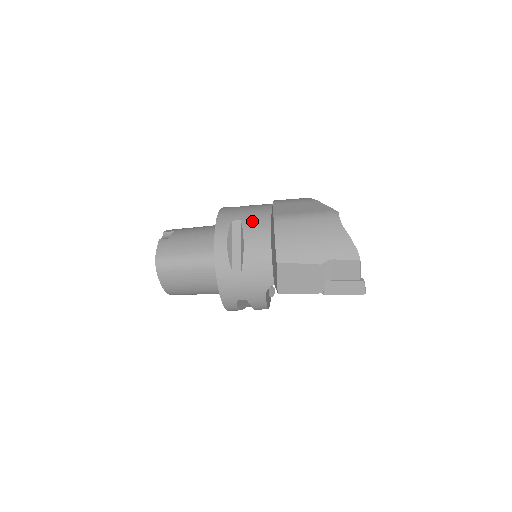
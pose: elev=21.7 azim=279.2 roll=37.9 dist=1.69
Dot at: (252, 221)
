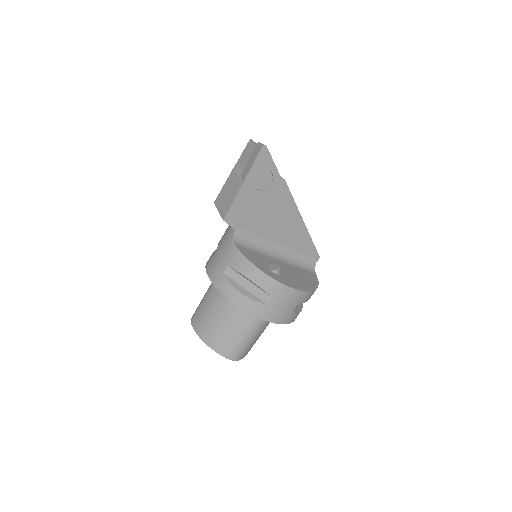
Dot at: occluded
